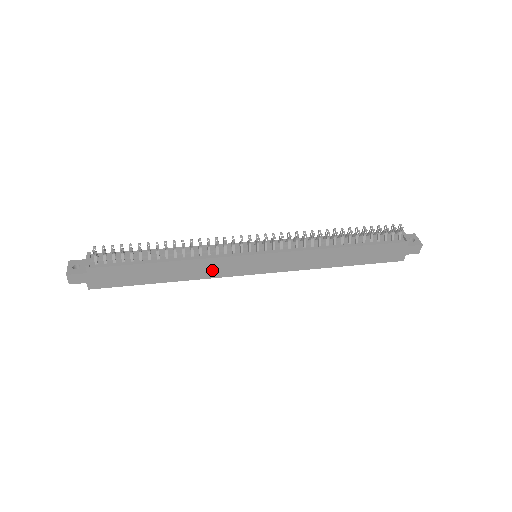
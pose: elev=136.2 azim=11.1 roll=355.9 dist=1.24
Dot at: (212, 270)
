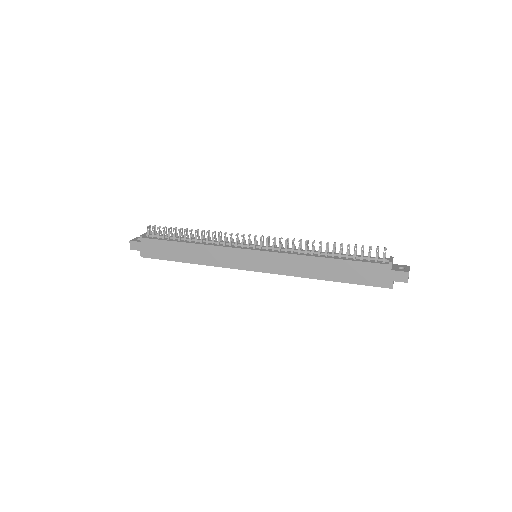
Dot at: (219, 259)
